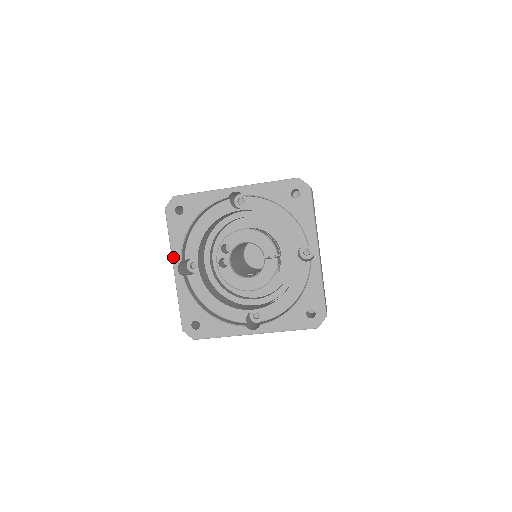
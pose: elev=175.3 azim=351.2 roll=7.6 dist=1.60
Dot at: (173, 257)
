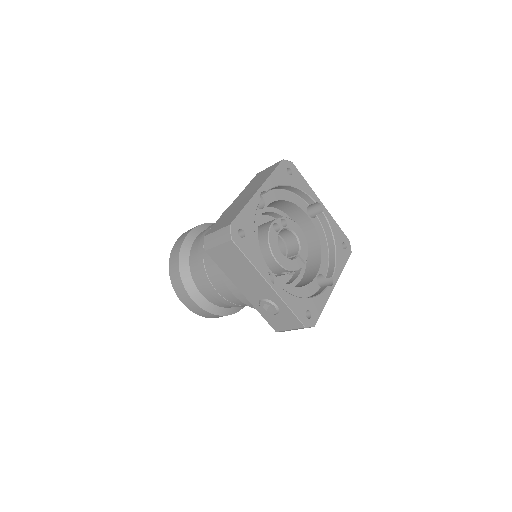
Dot at: (265, 184)
